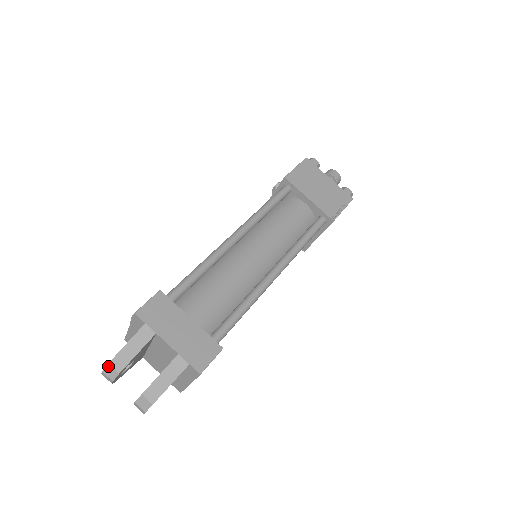
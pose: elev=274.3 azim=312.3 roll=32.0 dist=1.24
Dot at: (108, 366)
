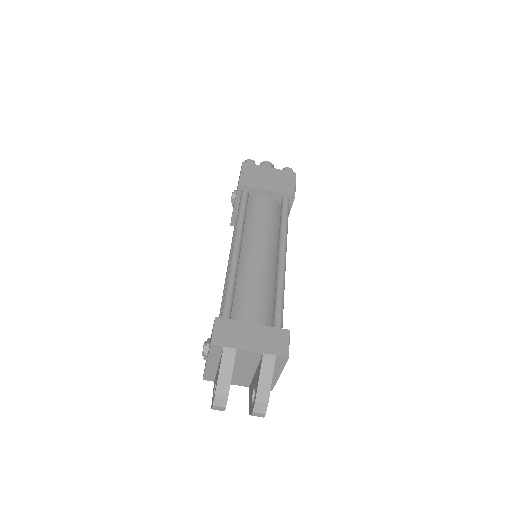
Dot at: (216, 398)
